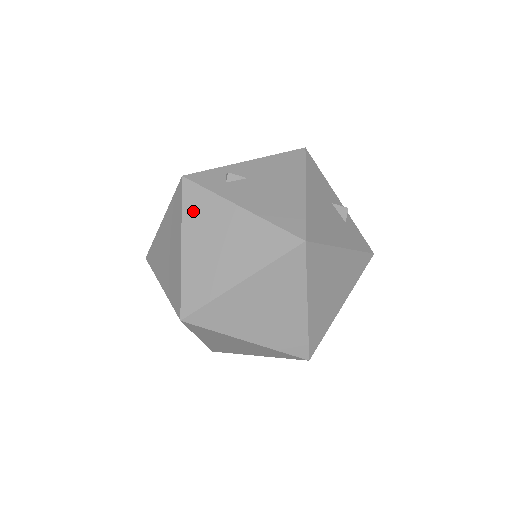
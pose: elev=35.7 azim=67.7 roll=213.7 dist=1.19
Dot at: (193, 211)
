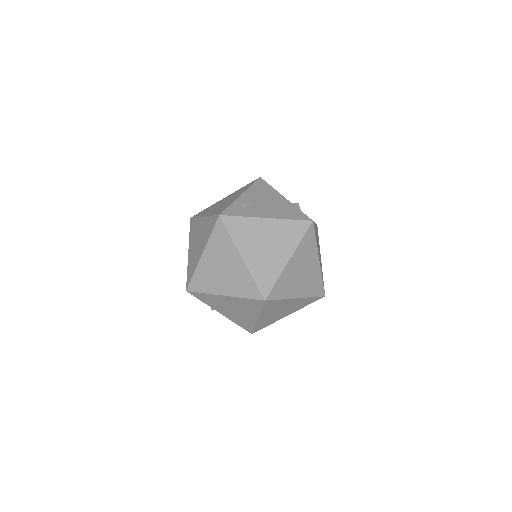
Dot at: (238, 233)
